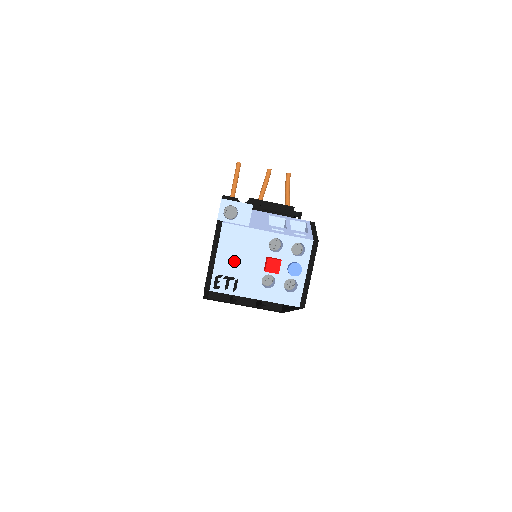
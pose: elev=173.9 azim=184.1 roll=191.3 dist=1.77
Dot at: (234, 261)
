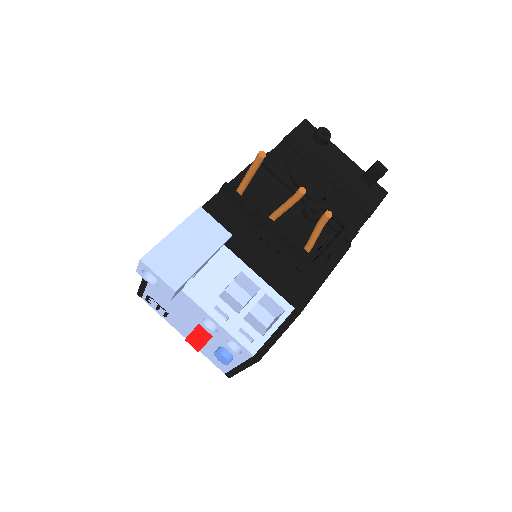
Dot at: (165, 300)
